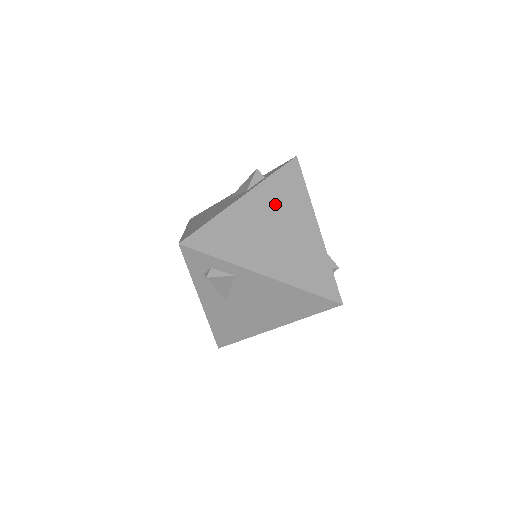
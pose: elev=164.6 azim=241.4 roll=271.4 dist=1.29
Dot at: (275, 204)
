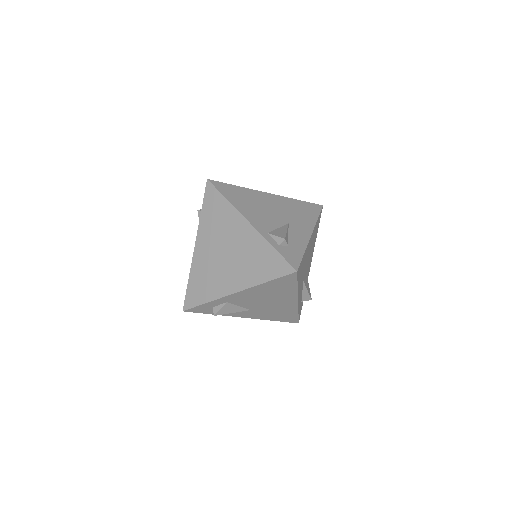
Dot at: (214, 233)
